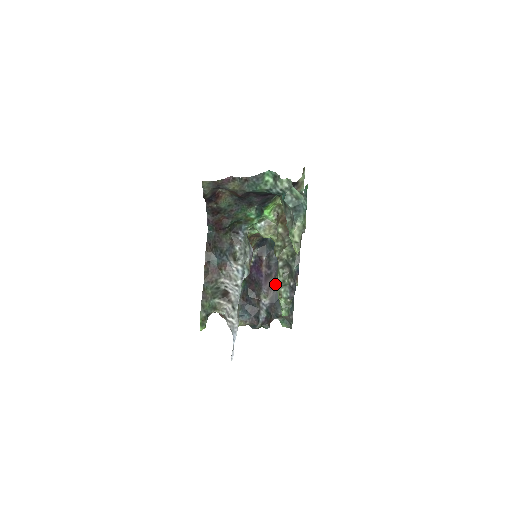
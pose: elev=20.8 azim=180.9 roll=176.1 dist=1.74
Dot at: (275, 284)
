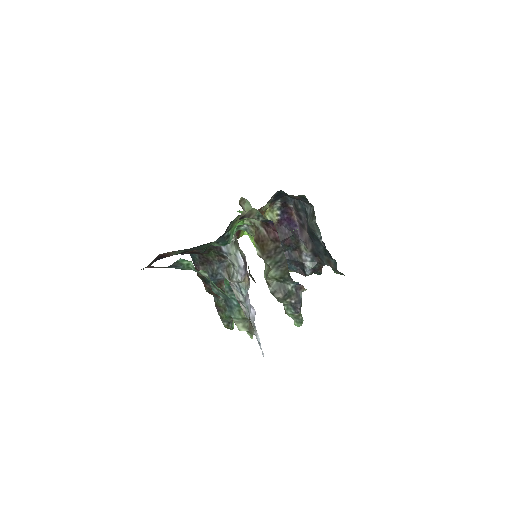
Dot at: (310, 238)
